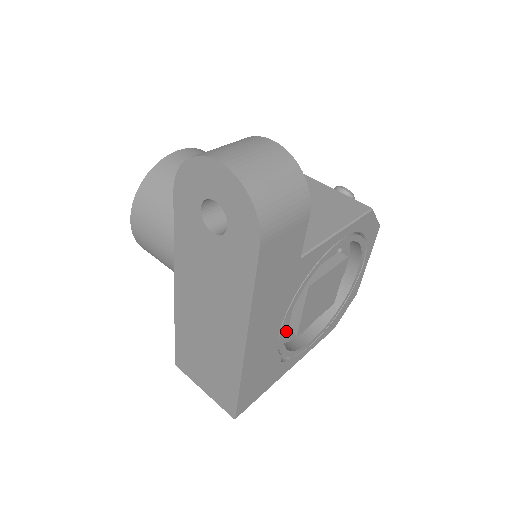
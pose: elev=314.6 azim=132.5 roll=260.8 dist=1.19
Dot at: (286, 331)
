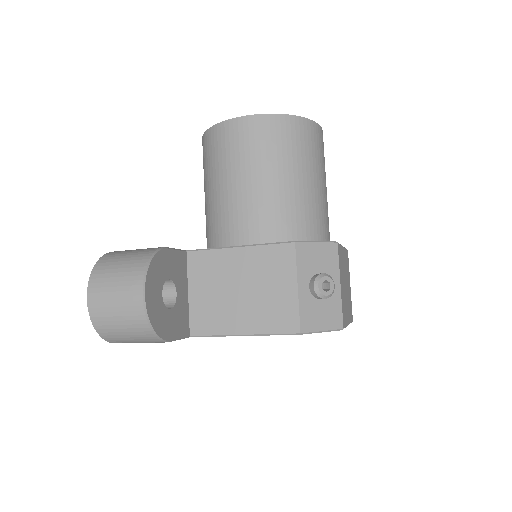
Dot at: occluded
